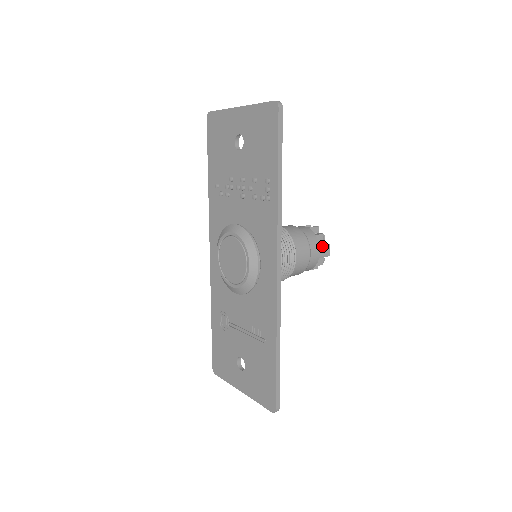
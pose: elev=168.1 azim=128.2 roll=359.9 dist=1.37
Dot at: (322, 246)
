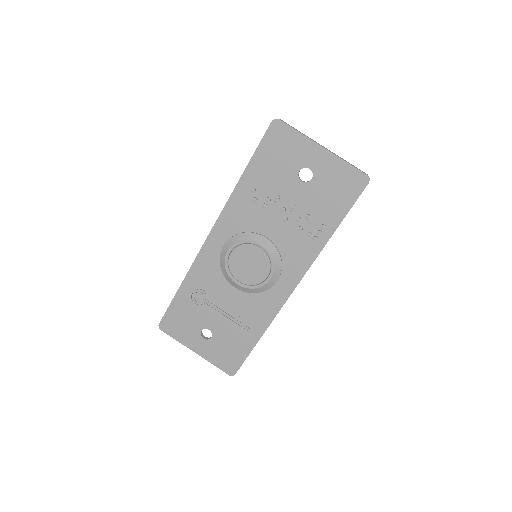
Dot at: occluded
